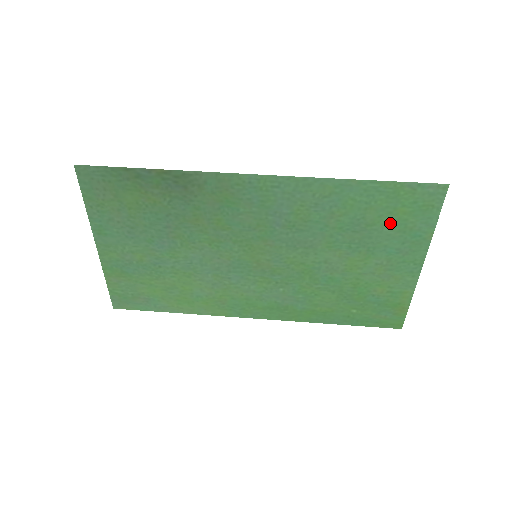
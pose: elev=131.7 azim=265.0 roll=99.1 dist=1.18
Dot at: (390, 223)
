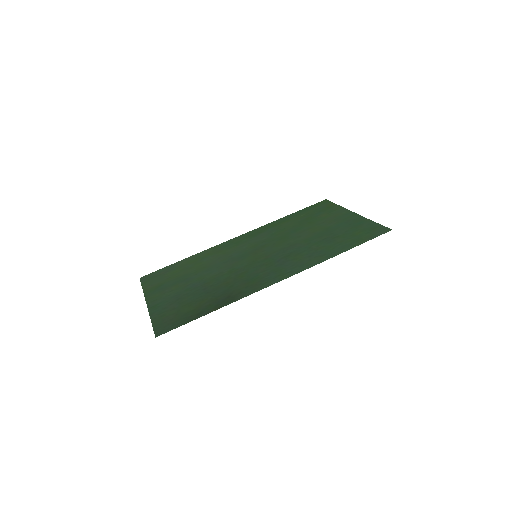
Dot at: (348, 233)
